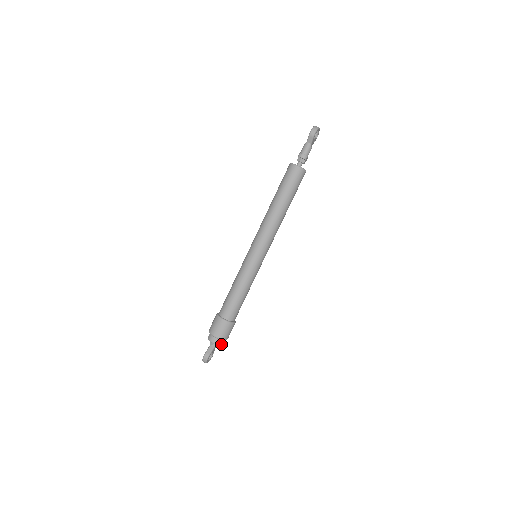
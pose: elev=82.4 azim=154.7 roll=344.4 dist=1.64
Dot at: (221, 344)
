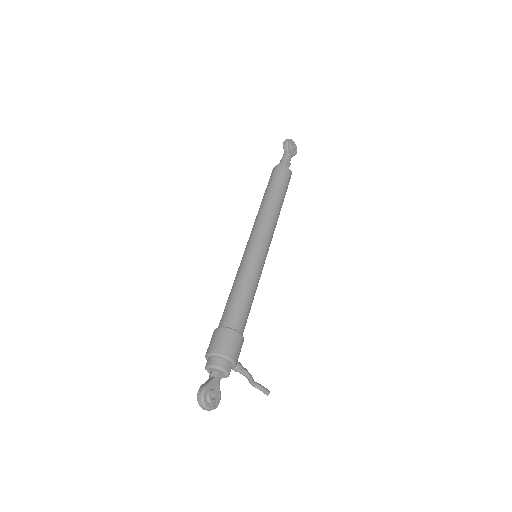
Dot at: (223, 367)
